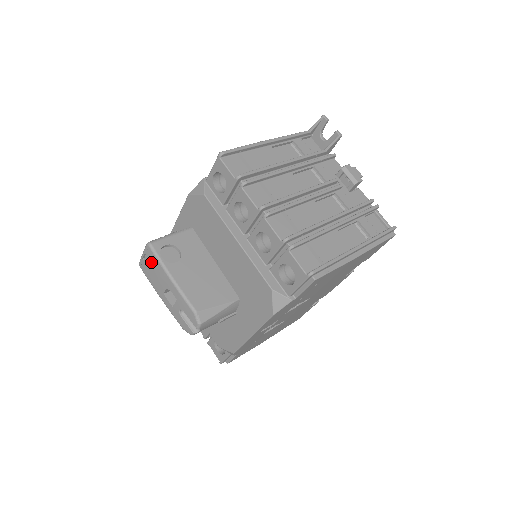
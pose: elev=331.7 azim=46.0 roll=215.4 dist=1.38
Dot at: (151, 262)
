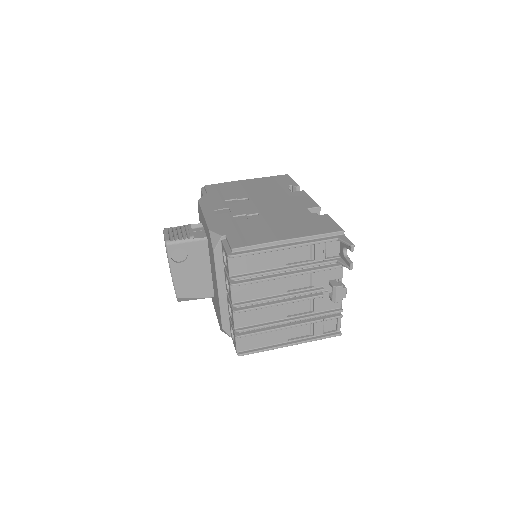
Dot at: occluded
